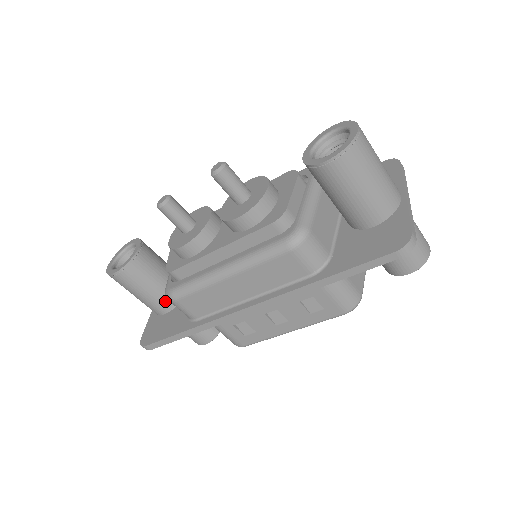
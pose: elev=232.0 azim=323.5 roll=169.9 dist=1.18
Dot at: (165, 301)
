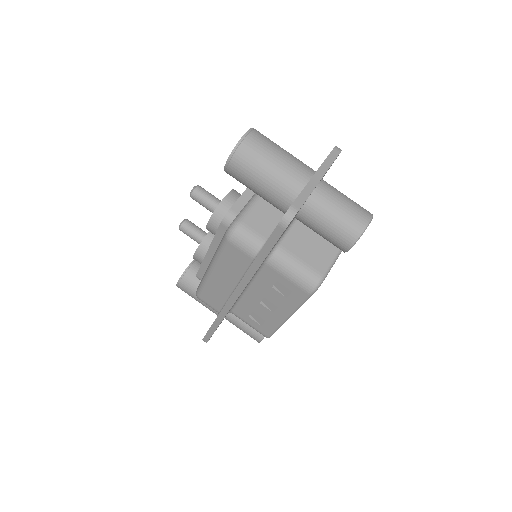
Dot at: occluded
